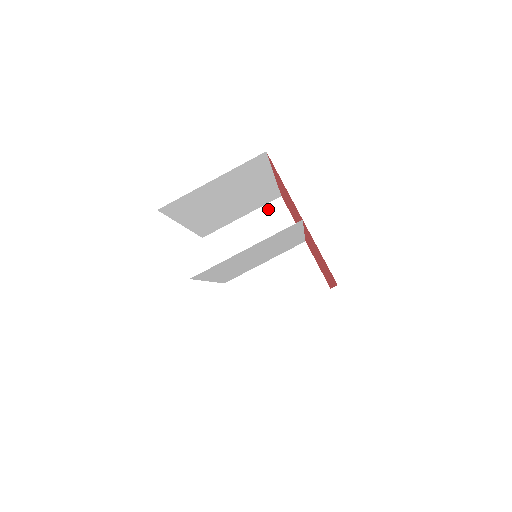
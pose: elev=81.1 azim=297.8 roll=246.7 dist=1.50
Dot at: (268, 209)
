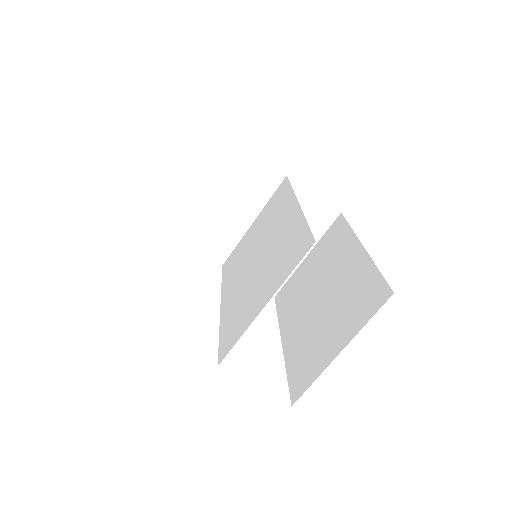
Dot at: (222, 160)
